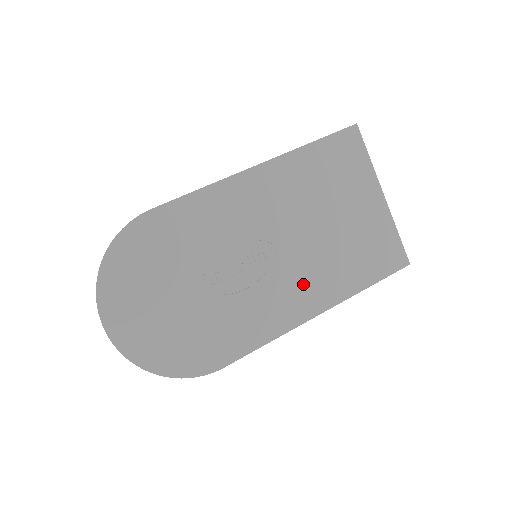
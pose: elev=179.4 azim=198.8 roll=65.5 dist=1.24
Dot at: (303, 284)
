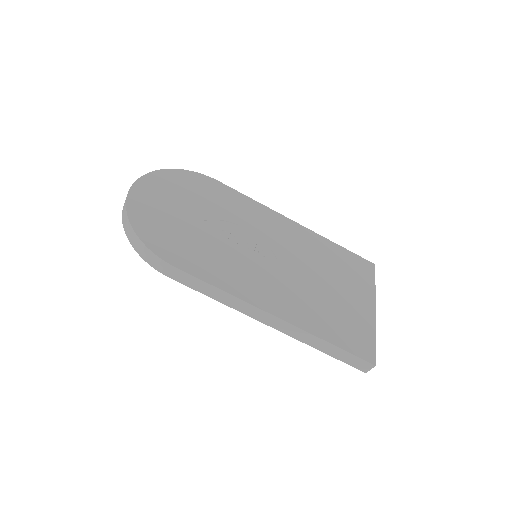
Dot at: (277, 289)
